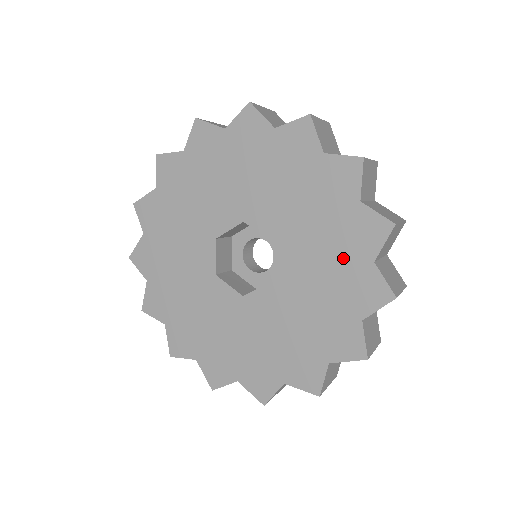
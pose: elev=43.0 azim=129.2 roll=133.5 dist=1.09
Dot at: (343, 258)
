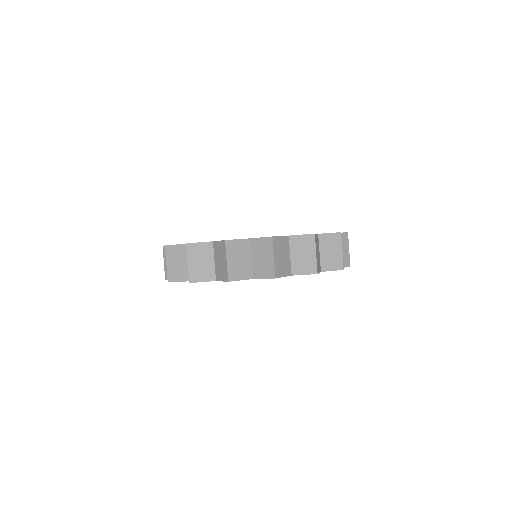
Dot at: occluded
